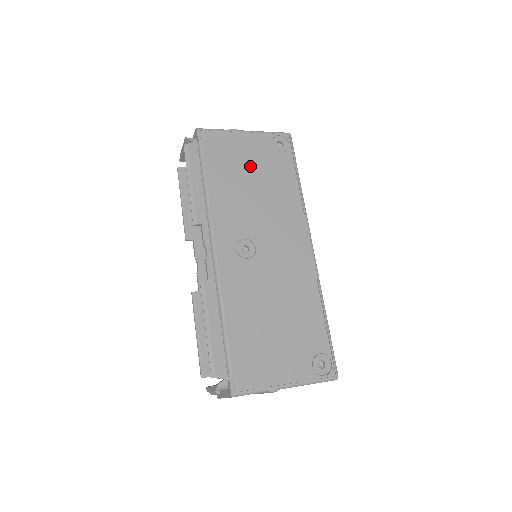
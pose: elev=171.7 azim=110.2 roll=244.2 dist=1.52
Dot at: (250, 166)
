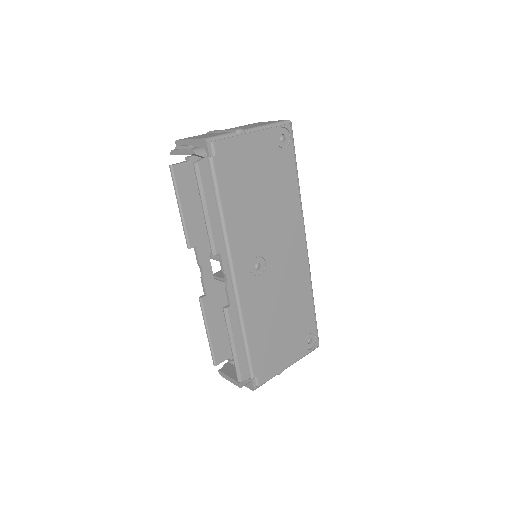
Dot at: (258, 175)
